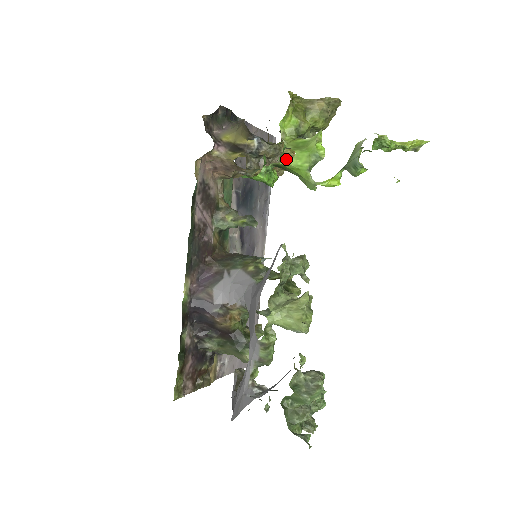
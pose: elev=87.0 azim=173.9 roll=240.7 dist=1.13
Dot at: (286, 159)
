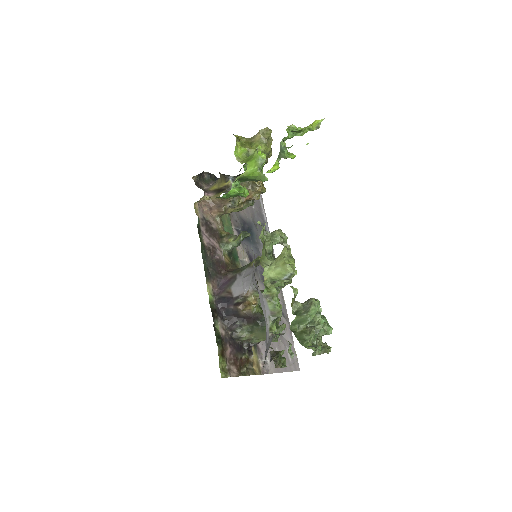
Dot at: (255, 184)
